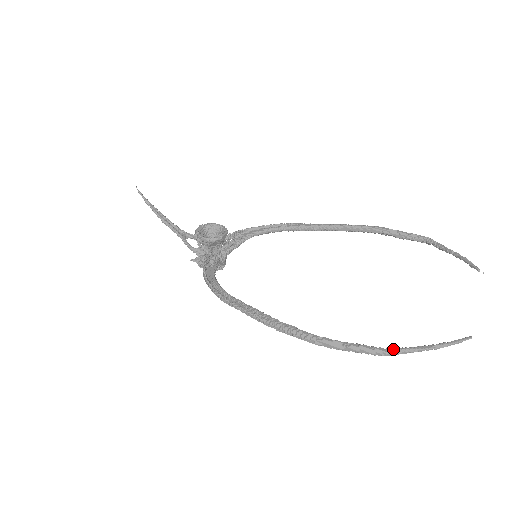
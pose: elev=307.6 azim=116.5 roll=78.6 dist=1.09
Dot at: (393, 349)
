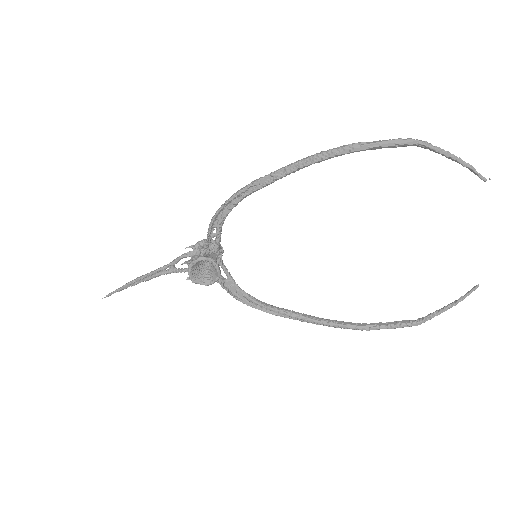
Dot at: (422, 322)
